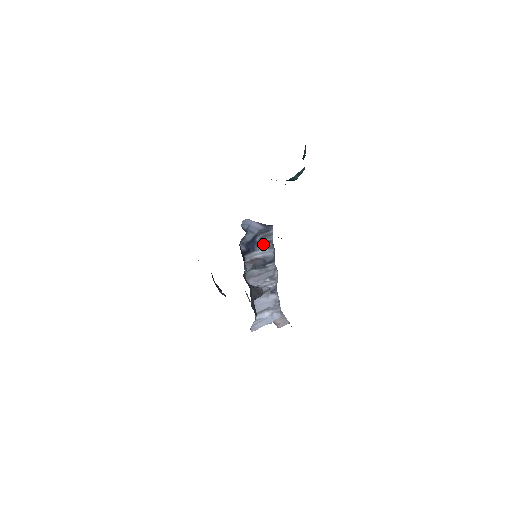
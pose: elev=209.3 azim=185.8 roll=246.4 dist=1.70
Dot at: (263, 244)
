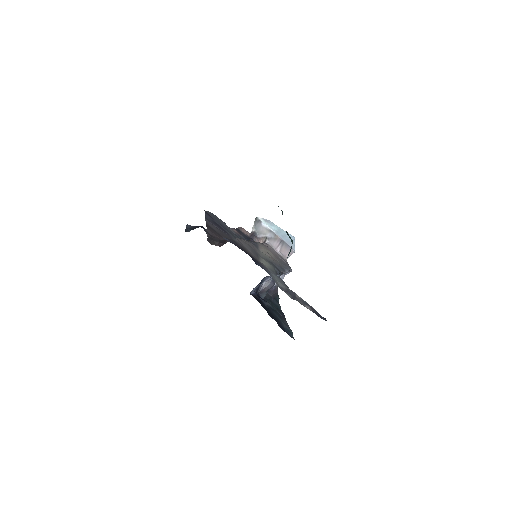
Dot at: occluded
